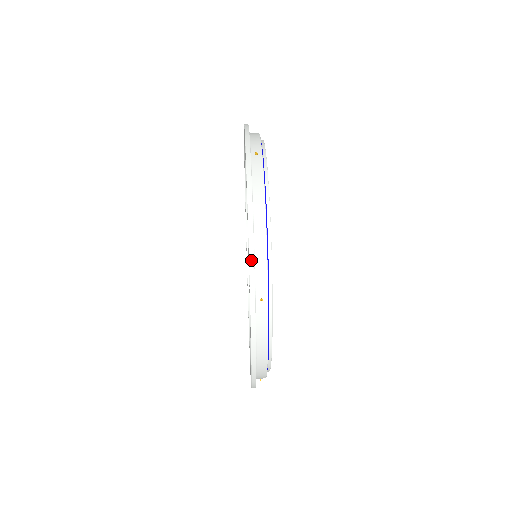
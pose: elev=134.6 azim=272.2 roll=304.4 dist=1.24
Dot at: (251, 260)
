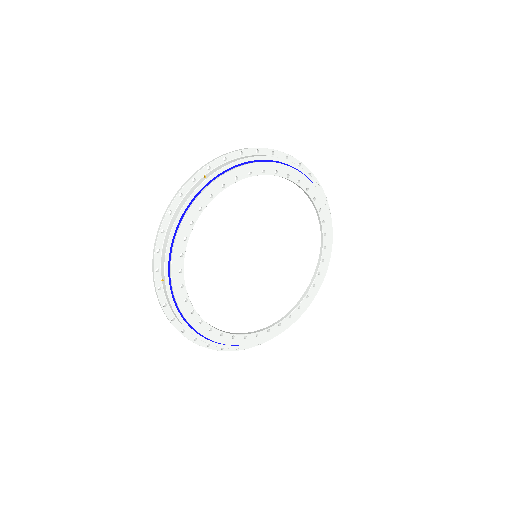
Dot at: (222, 155)
